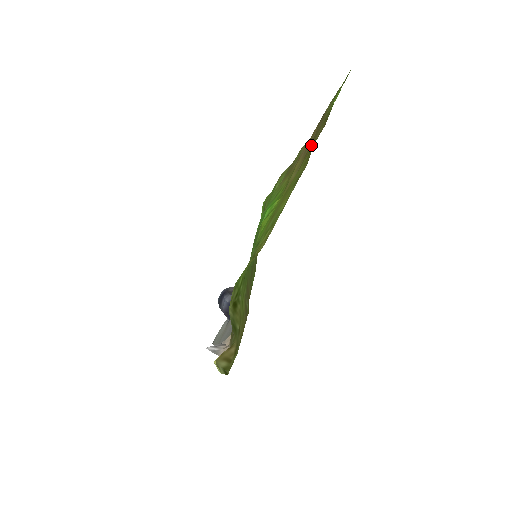
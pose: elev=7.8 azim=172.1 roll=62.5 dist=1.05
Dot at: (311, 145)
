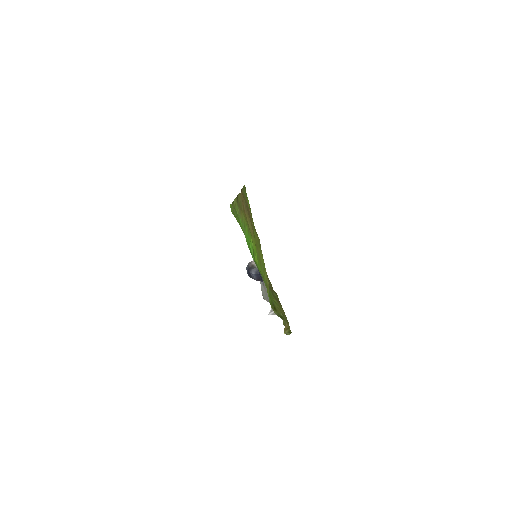
Dot at: (250, 218)
